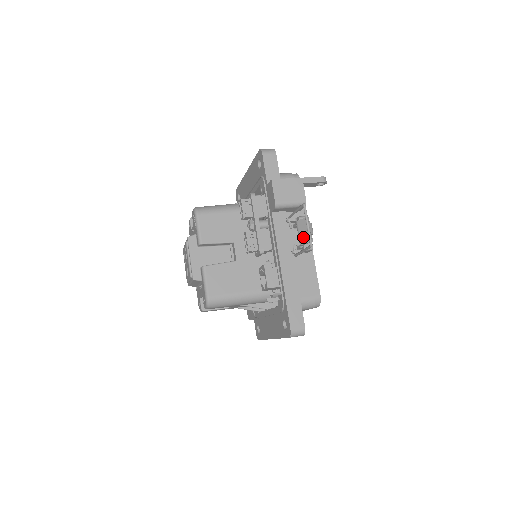
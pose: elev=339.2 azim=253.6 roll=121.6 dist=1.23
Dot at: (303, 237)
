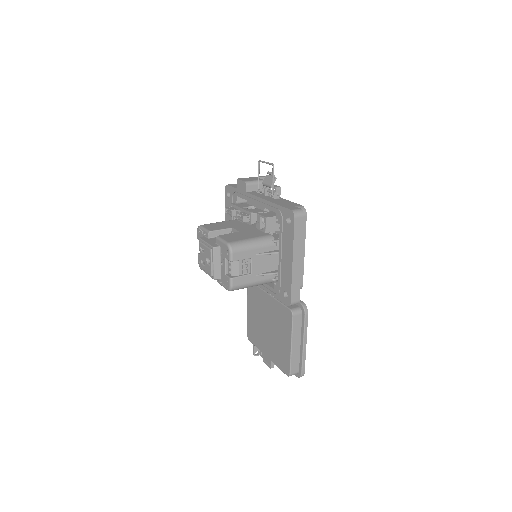
Dot at: (270, 182)
